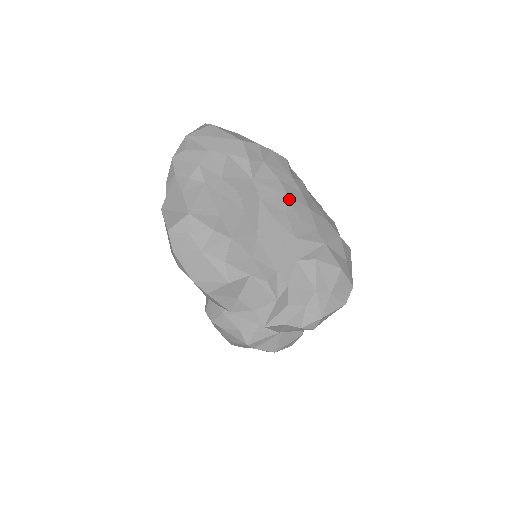
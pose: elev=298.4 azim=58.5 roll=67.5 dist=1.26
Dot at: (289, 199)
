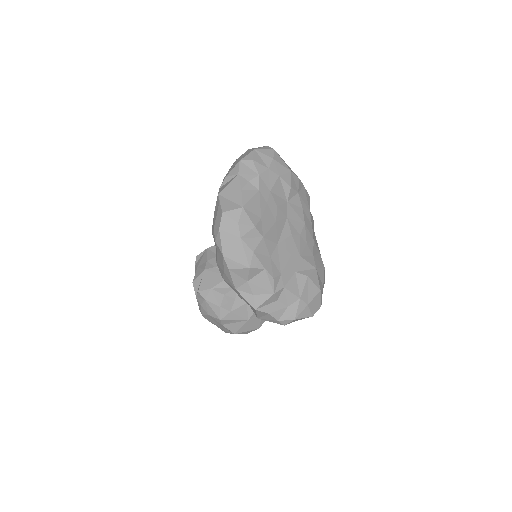
Dot at: (305, 226)
